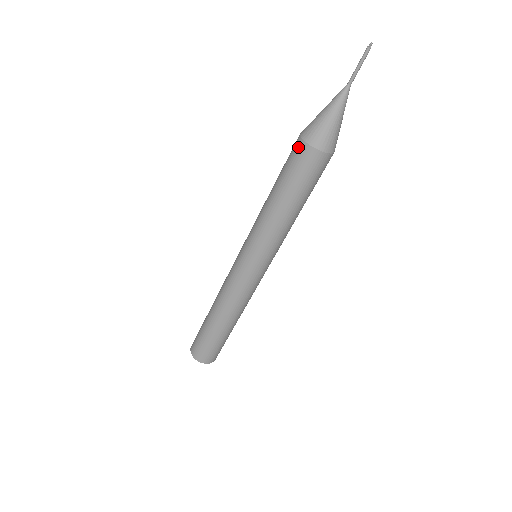
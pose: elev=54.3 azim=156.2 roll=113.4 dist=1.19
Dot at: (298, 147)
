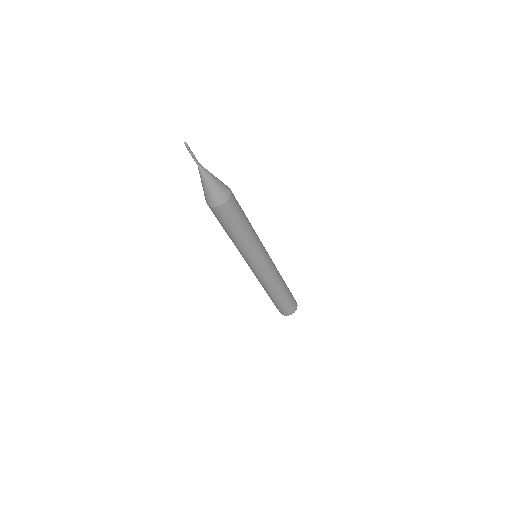
Dot at: (213, 211)
